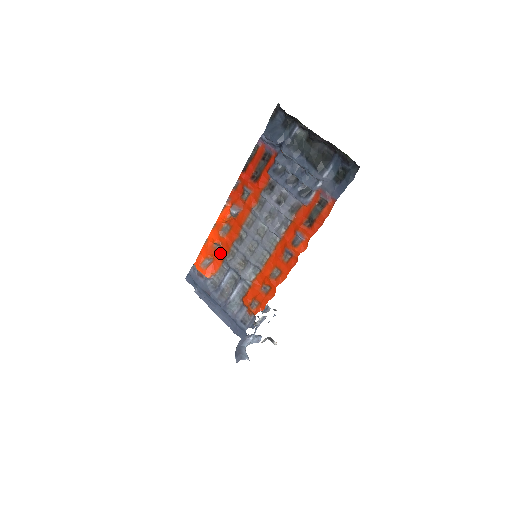
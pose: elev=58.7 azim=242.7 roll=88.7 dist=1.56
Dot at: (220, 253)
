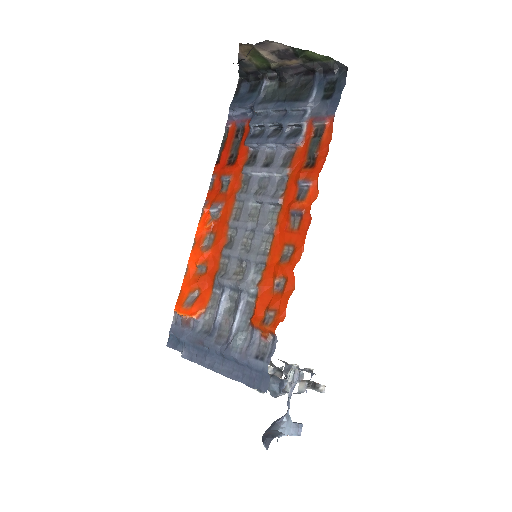
Dot at: (207, 277)
